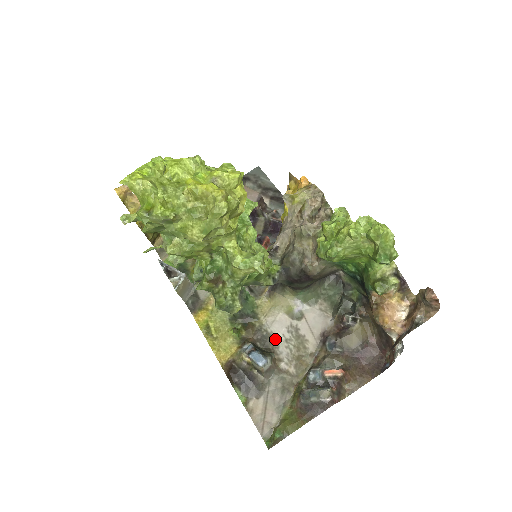
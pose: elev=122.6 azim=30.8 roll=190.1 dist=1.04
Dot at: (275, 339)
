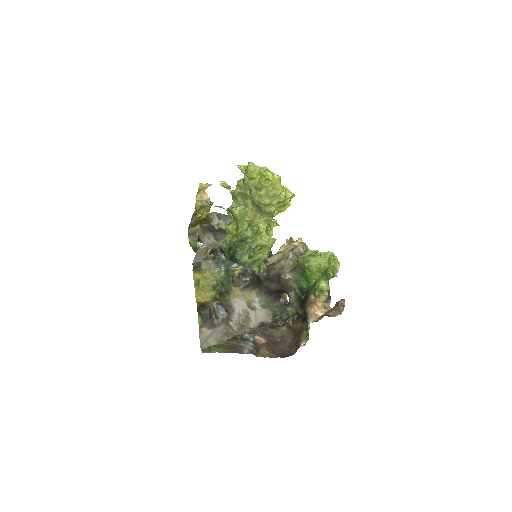
Dot at: (234, 310)
